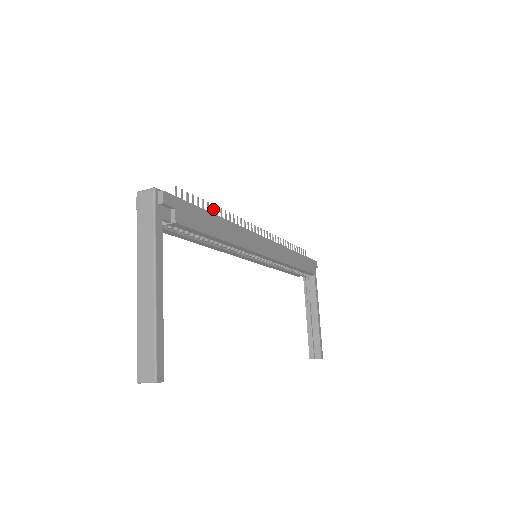
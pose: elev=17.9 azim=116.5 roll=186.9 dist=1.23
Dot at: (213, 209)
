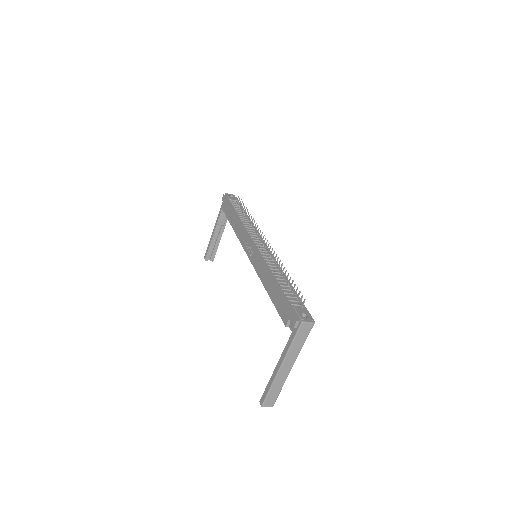
Dot at: (287, 276)
